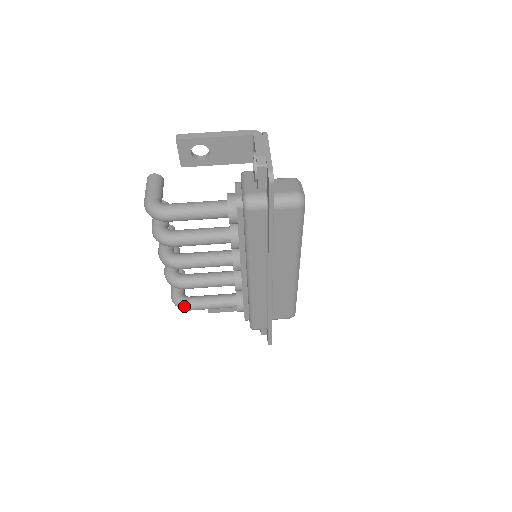
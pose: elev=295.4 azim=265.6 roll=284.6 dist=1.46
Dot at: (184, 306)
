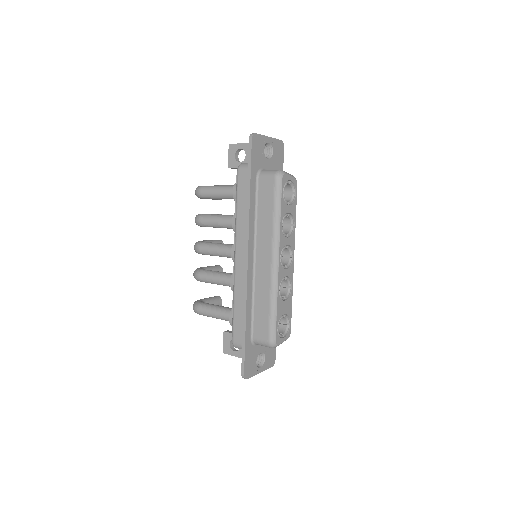
Dot at: (196, 305)
